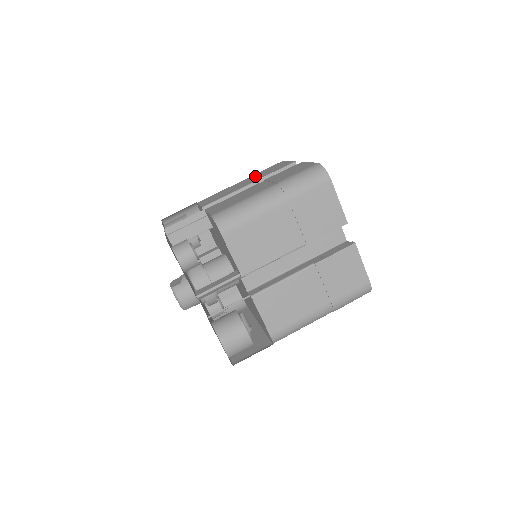
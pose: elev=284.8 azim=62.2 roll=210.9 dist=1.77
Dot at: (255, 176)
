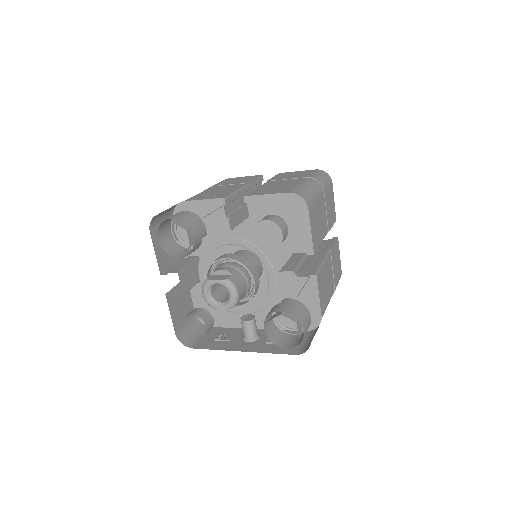
Dot at: (228, 183)
